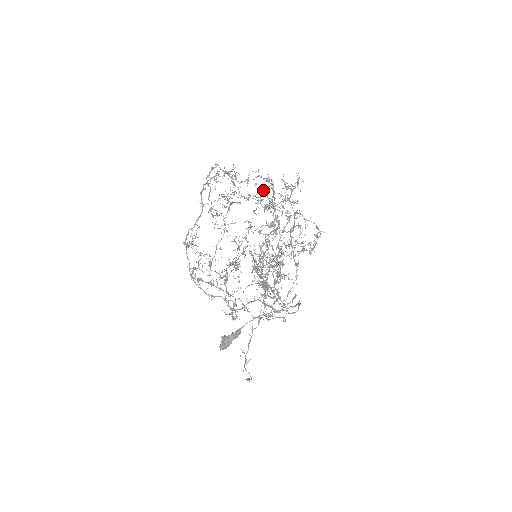
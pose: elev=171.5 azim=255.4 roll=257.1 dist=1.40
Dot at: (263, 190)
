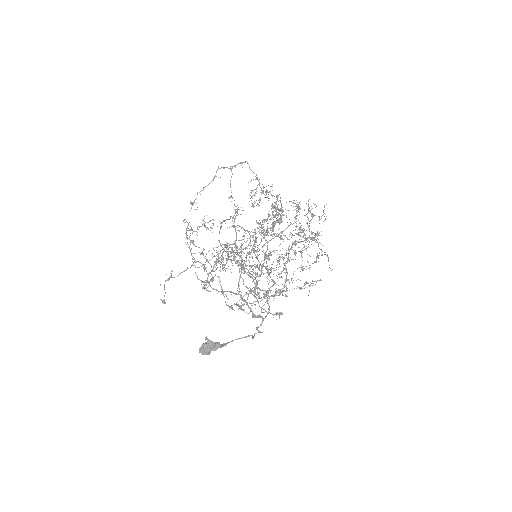
Dot at: occluded
